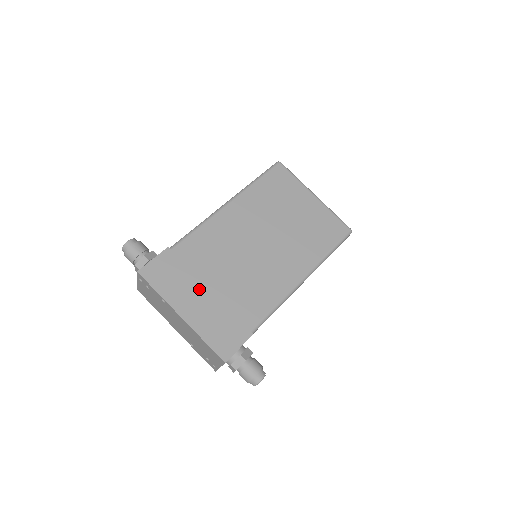
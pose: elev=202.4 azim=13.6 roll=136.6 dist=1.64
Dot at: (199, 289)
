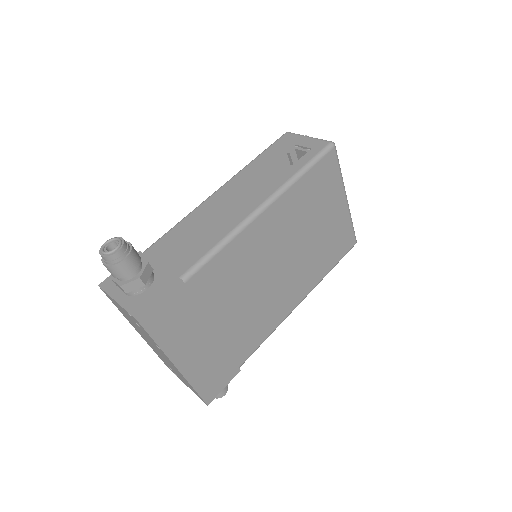
Dot at: (204, 332)
